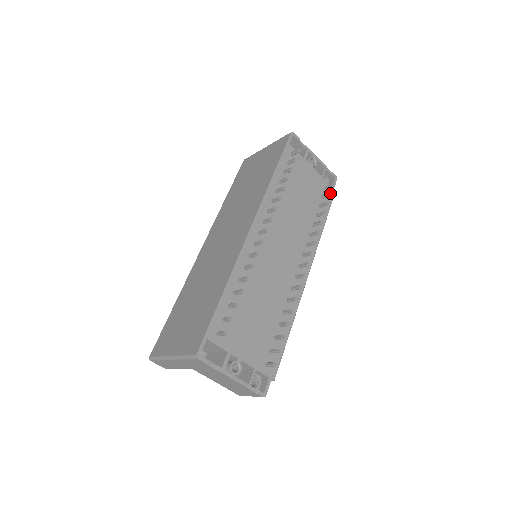
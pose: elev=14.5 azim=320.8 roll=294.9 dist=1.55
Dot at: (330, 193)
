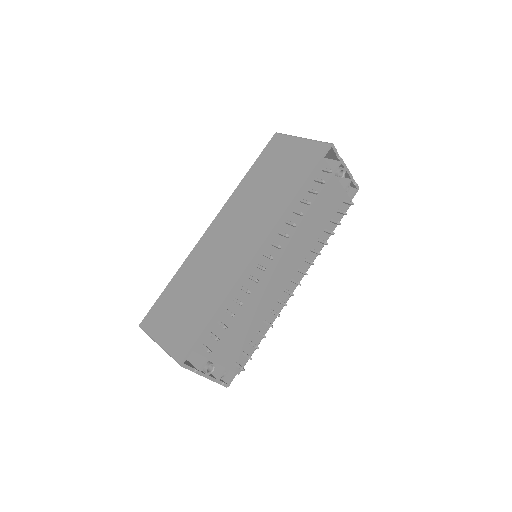
Dot at: (345, 213)
